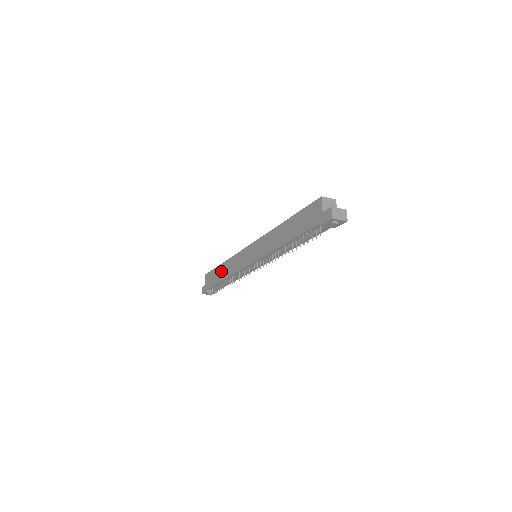
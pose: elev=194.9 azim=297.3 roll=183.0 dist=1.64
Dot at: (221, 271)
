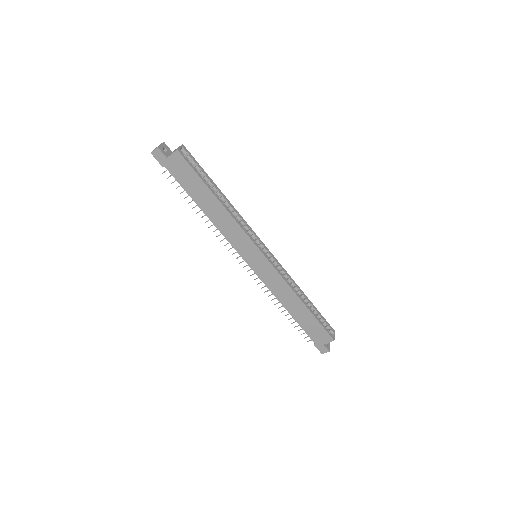
Dot at: (208, 201)
